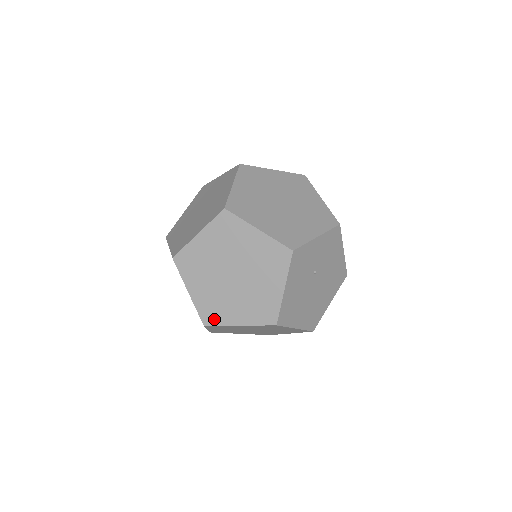
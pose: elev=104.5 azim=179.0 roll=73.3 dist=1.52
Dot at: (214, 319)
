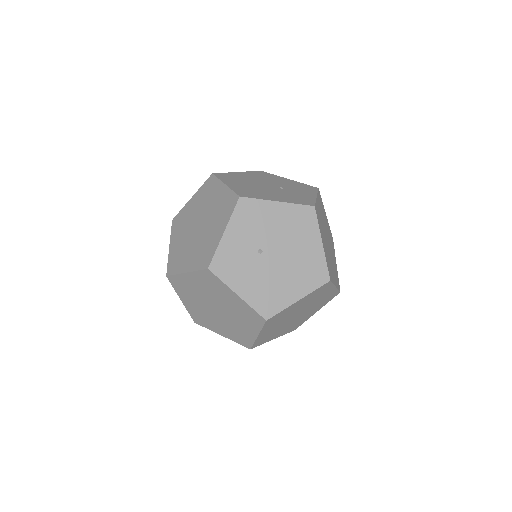
Dot at: (247, 342)
